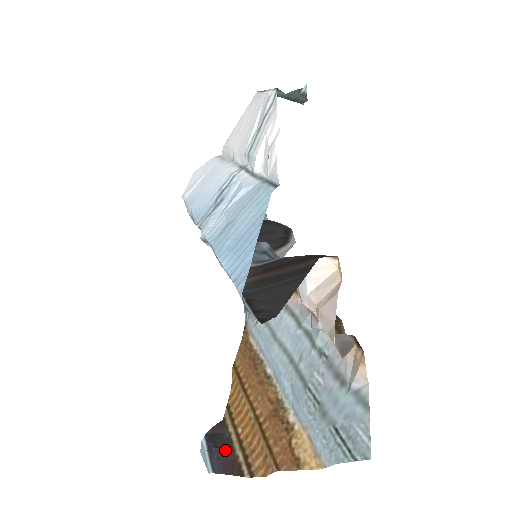
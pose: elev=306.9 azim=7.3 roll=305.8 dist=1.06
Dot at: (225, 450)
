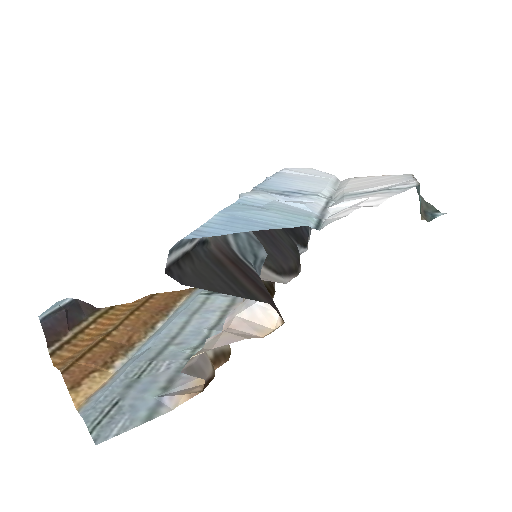
Dot at: (67, 321)
